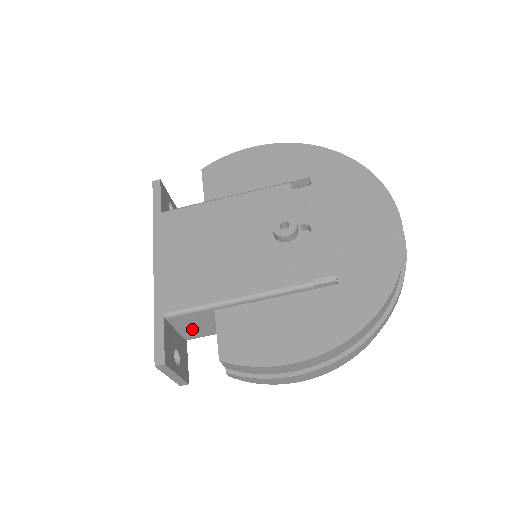
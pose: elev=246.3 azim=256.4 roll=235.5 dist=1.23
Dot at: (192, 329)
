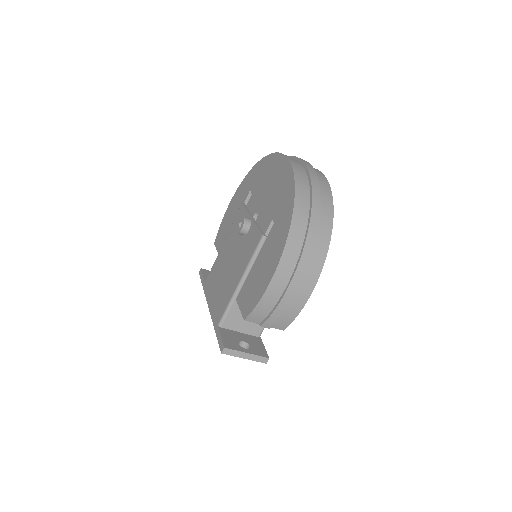
Dot at: (248, 325)
